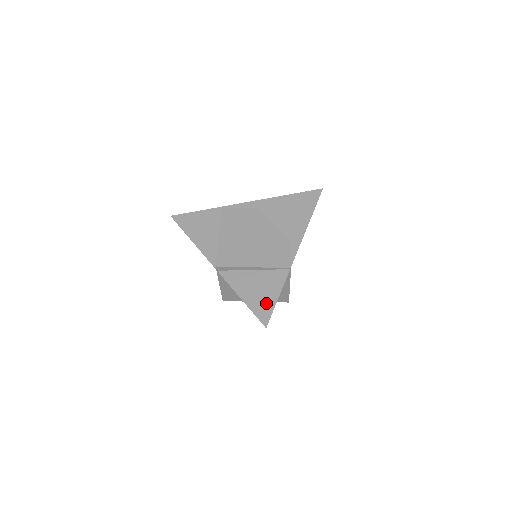
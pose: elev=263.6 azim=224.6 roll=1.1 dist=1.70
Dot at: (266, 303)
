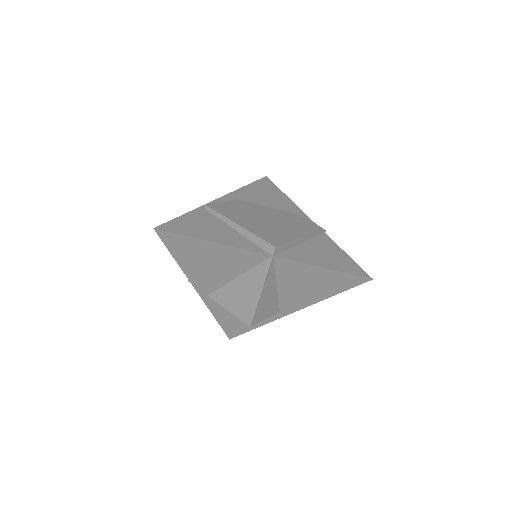
Dot at: (346, 262)
